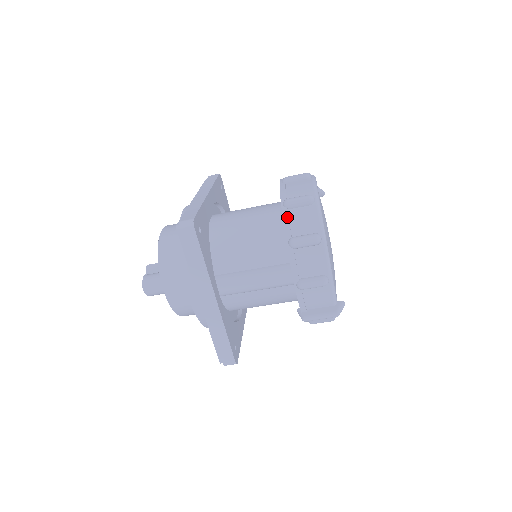
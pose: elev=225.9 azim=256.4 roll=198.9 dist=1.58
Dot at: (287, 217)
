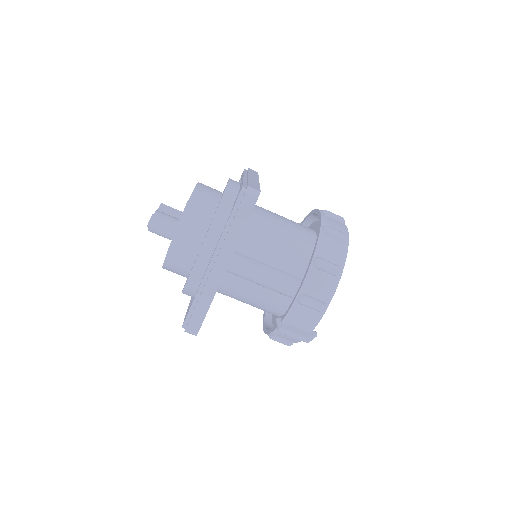
Dot at: (322, 239)
